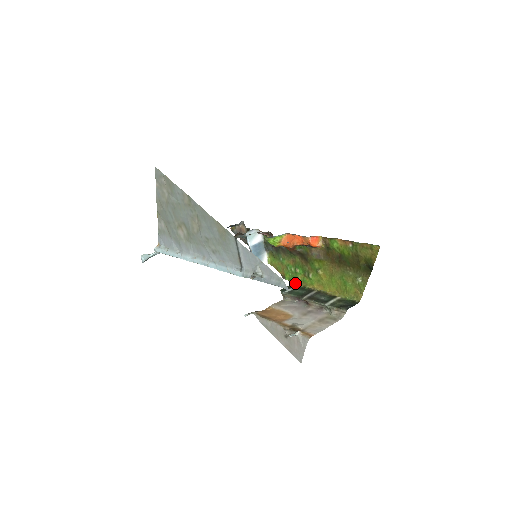
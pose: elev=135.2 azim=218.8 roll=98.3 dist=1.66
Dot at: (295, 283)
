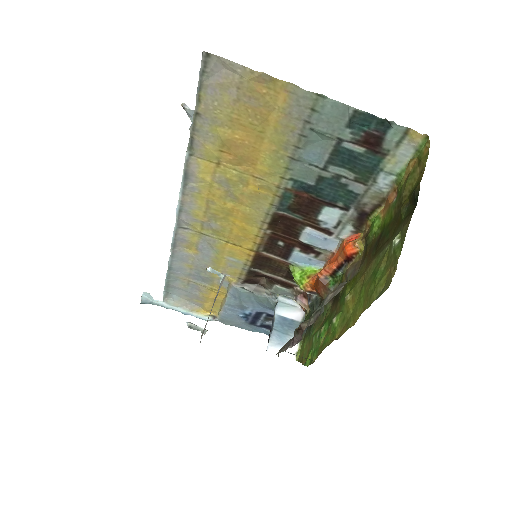
Dot at: (314, 360)
